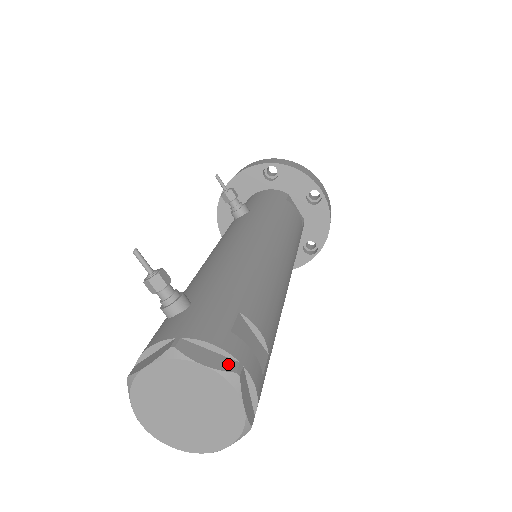
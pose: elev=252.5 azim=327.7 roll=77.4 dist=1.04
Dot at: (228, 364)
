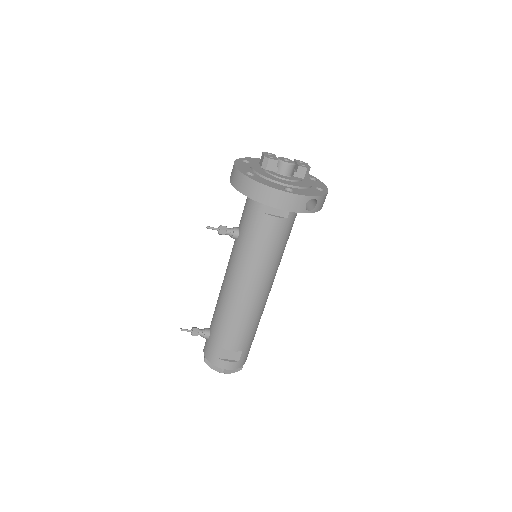
Dot at: (219, 369)
